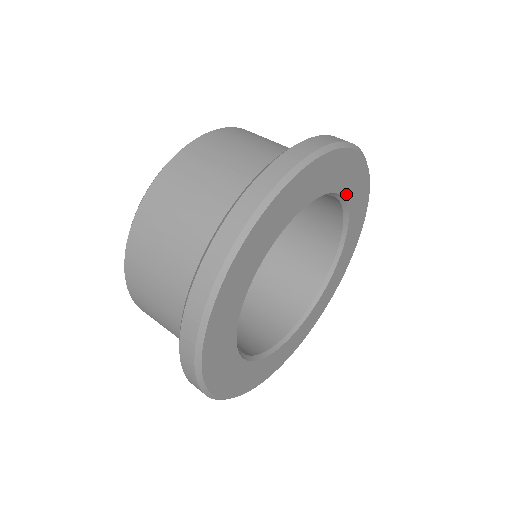
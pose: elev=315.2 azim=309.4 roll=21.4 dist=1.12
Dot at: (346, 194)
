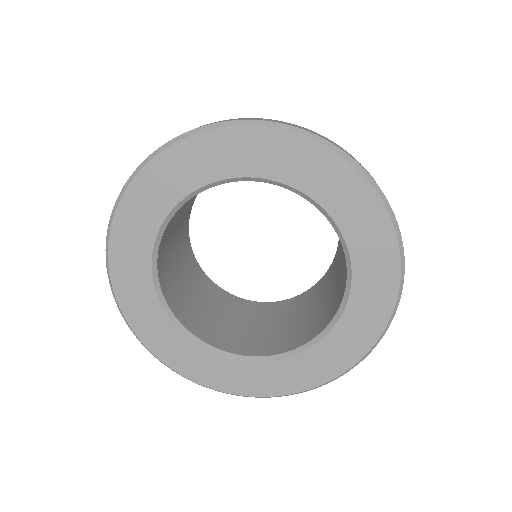
Dot at: (344, 227)
